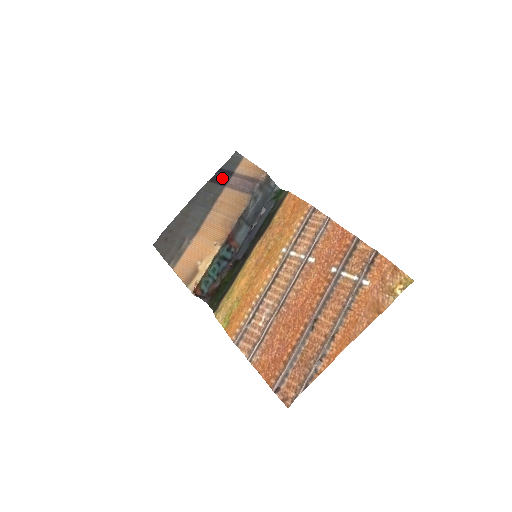
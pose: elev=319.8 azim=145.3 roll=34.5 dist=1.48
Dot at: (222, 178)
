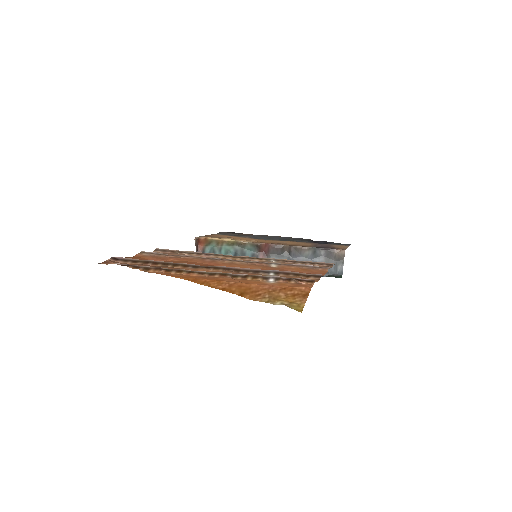
Dot at: (319, 242)
